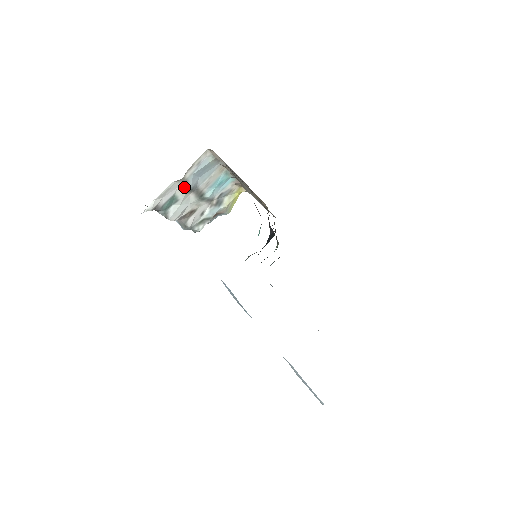
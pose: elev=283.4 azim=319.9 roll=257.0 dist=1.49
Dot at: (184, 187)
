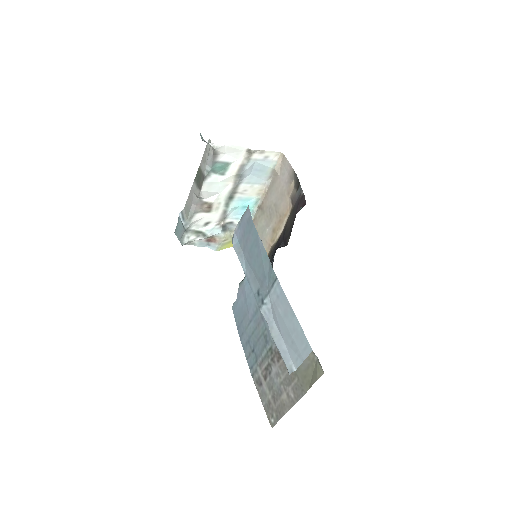
Dot at: (241, 165)
